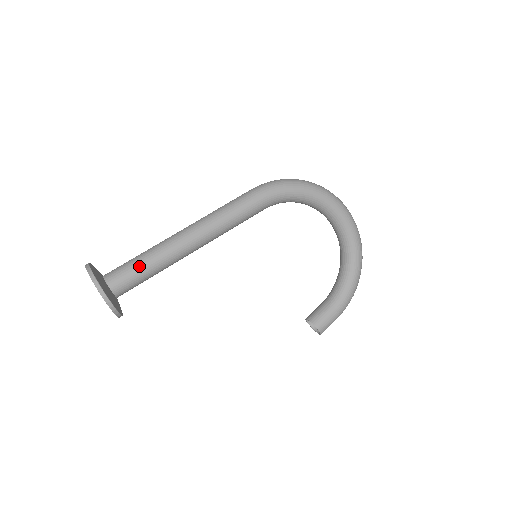
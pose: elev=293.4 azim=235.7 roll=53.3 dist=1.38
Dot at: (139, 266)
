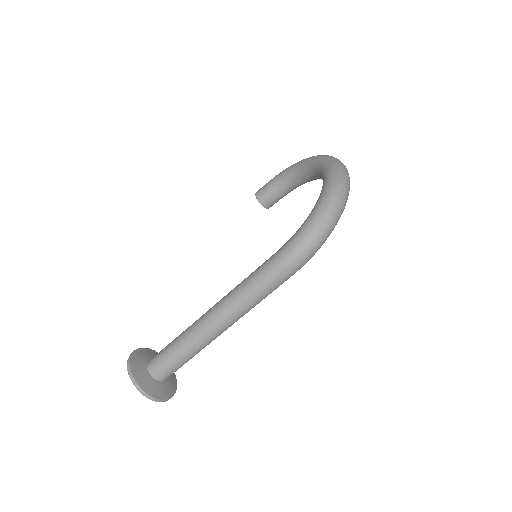
Dot at: occluded
